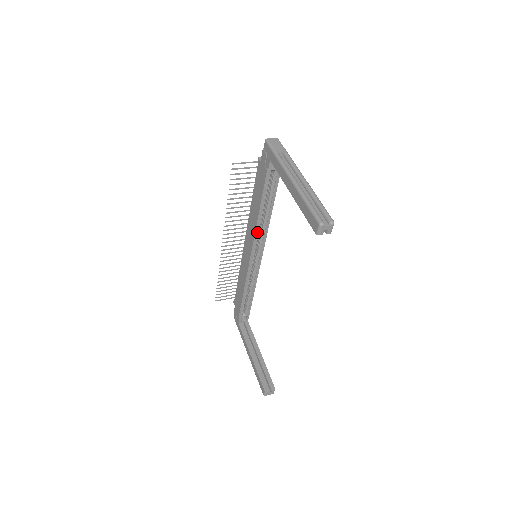
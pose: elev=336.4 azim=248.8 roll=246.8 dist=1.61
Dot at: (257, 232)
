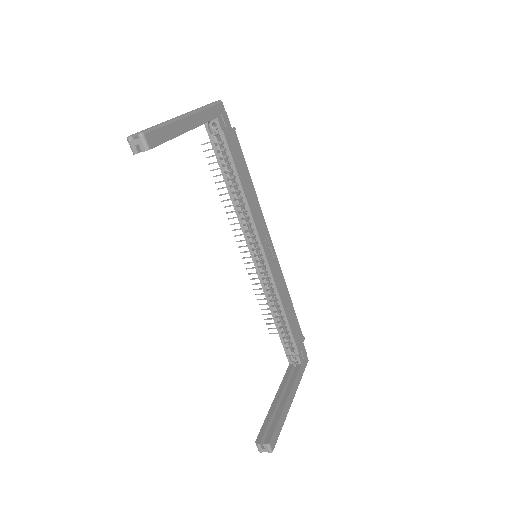
Dot at: (241, 221)
